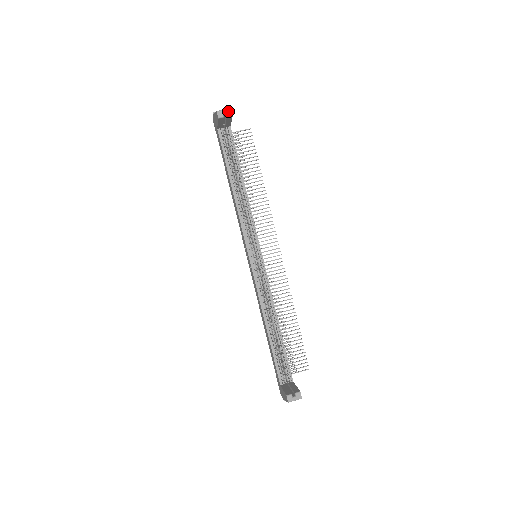
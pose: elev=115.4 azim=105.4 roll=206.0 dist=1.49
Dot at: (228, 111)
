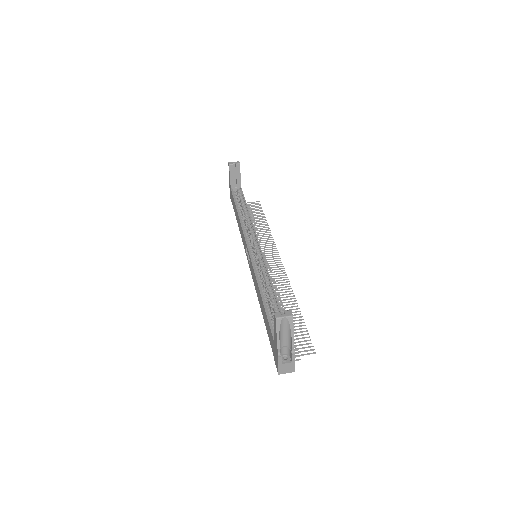
Dot at: (237, 162)
